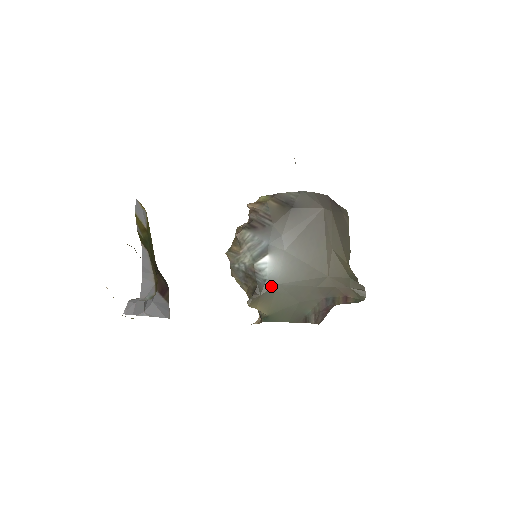
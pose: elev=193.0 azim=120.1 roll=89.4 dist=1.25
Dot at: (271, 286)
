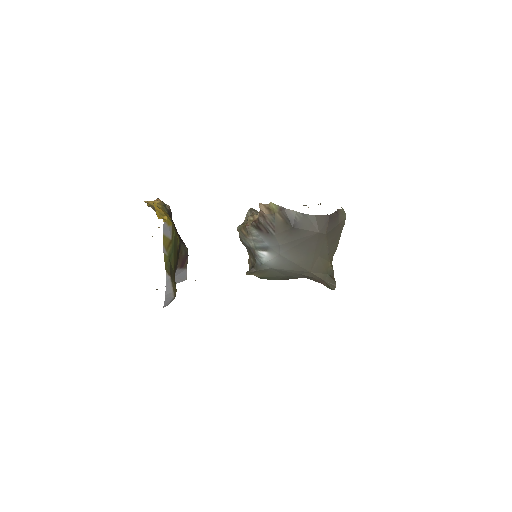
Dot at: (265, 268)
